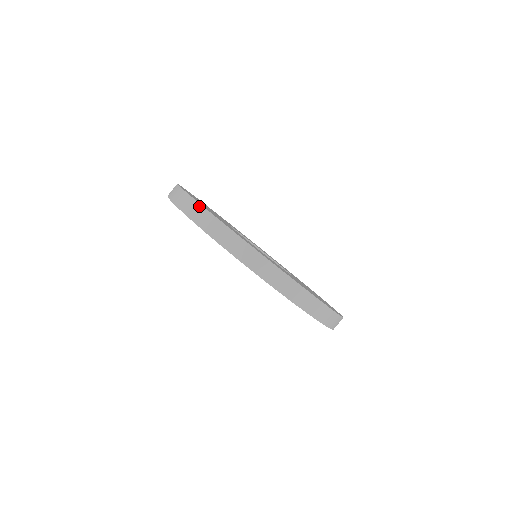
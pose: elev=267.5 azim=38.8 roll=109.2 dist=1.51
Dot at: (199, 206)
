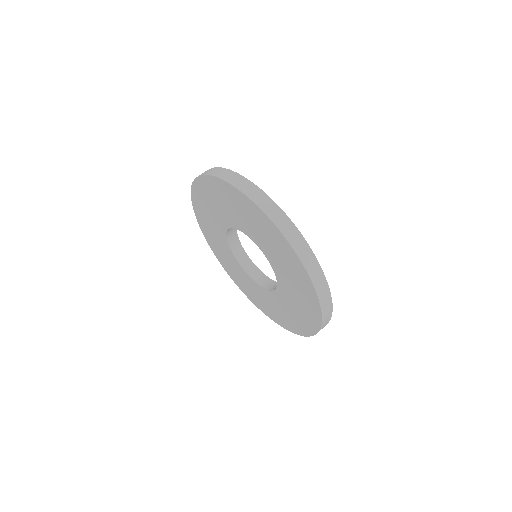
Dot at: occluded
